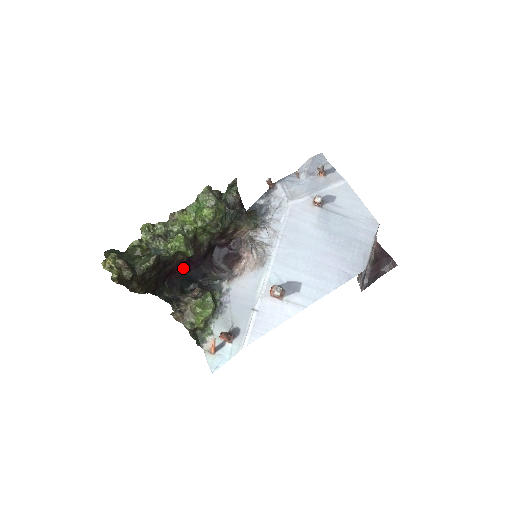
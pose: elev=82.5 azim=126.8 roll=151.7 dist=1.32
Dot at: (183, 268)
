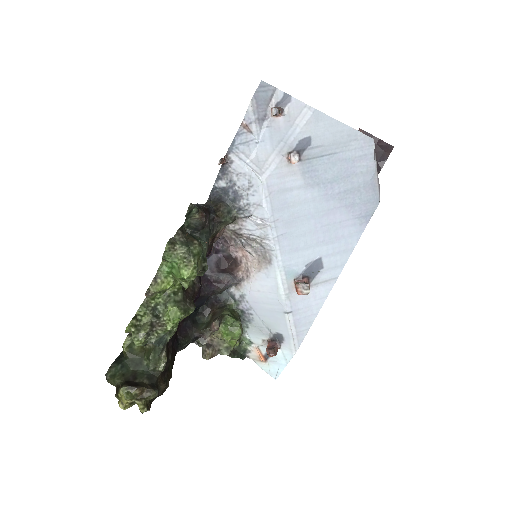
Dot at: occluded
